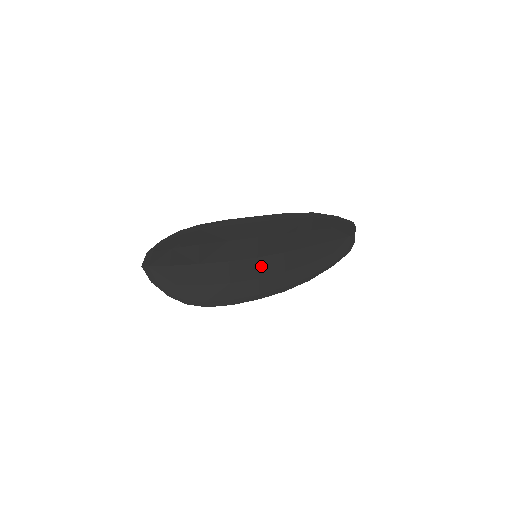
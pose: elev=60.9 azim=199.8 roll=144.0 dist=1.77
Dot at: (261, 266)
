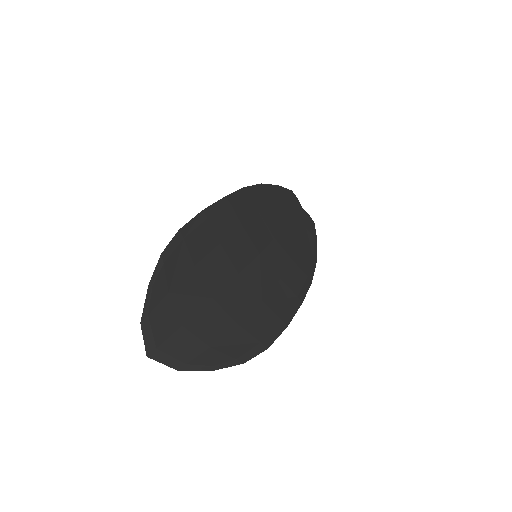
Dot at: (270, 263)
